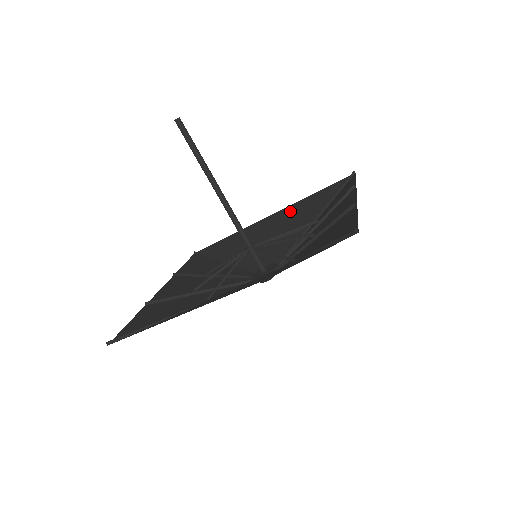
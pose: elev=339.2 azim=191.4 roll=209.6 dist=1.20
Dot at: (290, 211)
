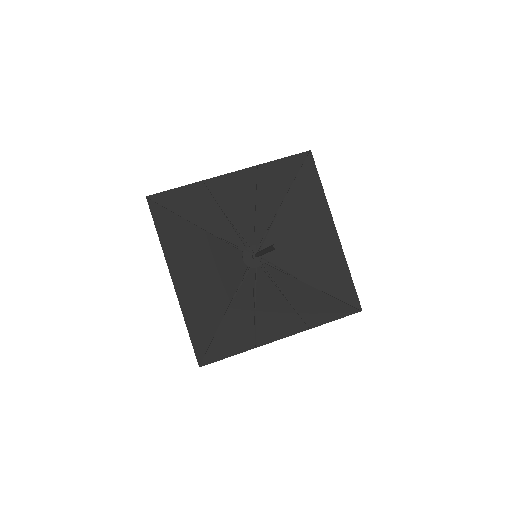
Dot at: (333, 253)
